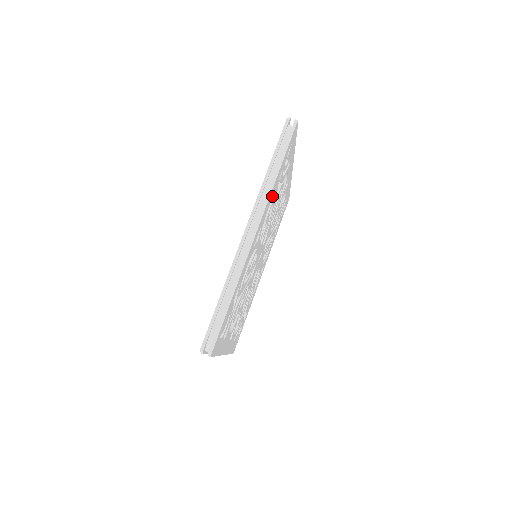
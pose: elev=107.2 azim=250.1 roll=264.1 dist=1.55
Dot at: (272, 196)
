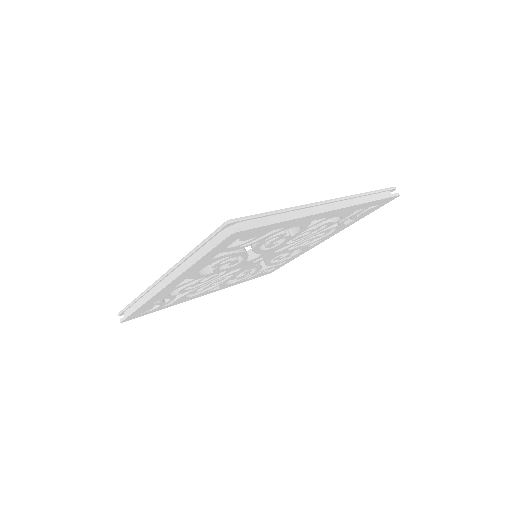
Dot at: (346, 213)
